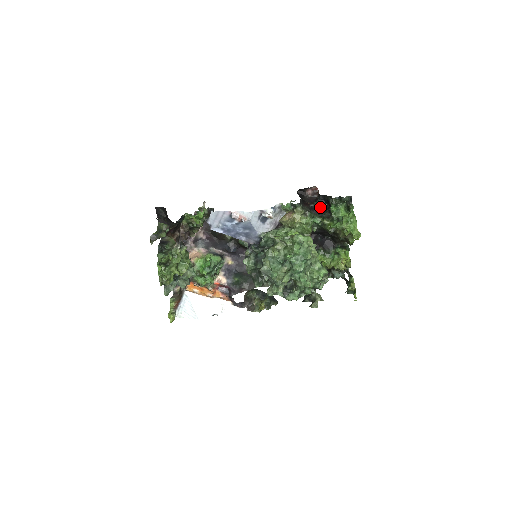
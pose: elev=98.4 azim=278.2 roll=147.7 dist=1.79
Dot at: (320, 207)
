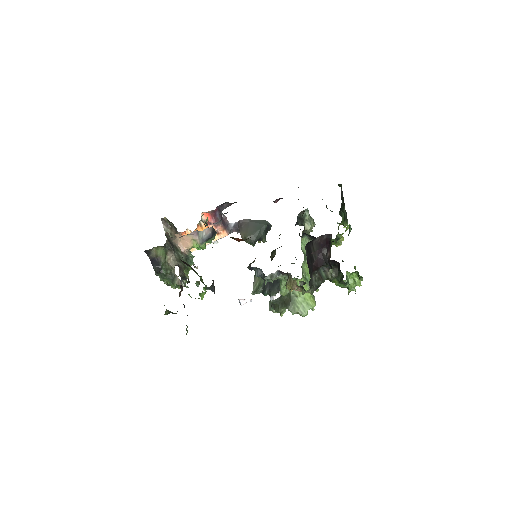
Dot at: occluded
